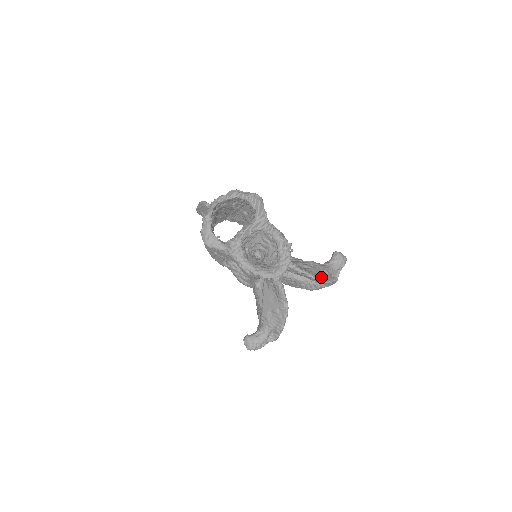
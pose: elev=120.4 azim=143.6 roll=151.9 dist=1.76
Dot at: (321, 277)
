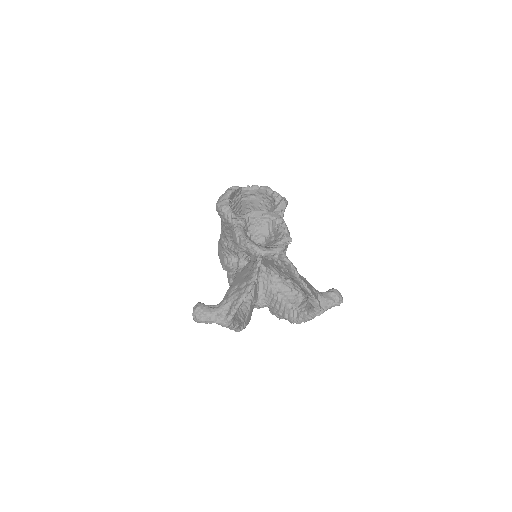
Dot at: occluded
